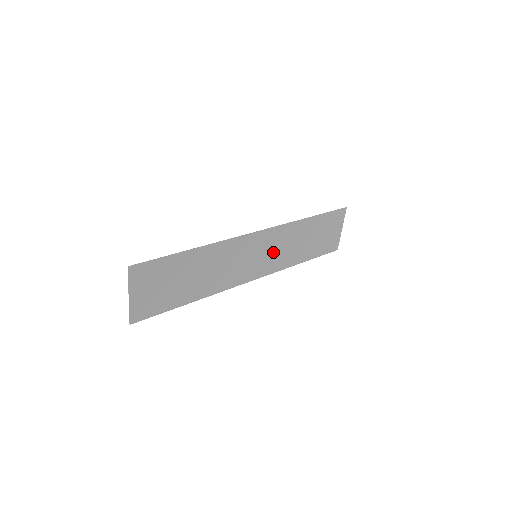
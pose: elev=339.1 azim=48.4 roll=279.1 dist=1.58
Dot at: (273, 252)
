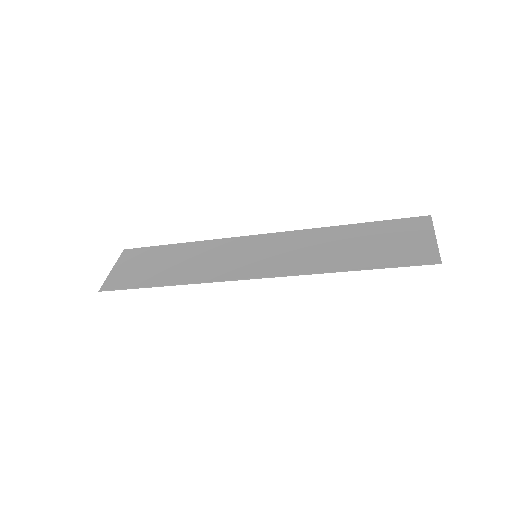
Dot at: (285, 255)
